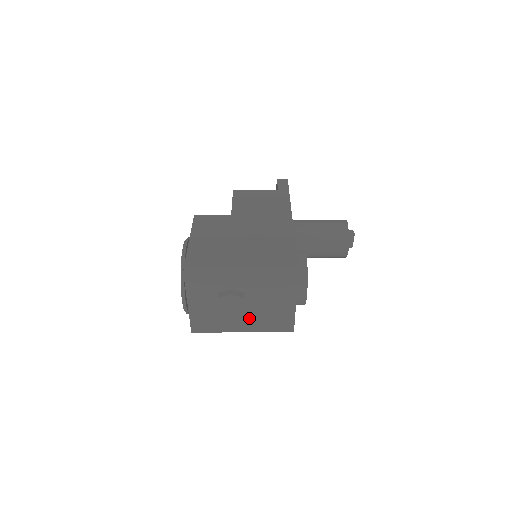
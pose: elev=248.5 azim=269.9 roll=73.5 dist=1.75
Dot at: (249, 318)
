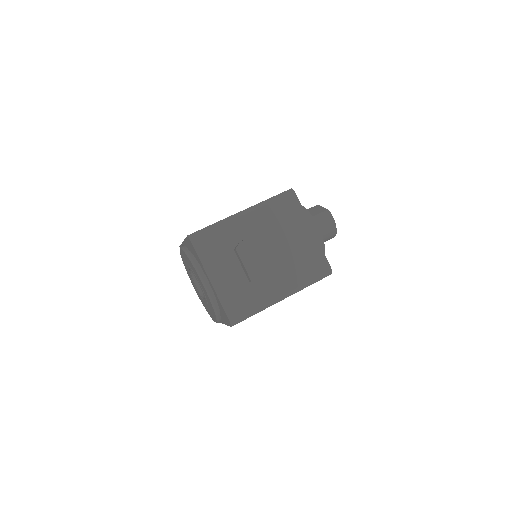
Dot at: (279, 271)
